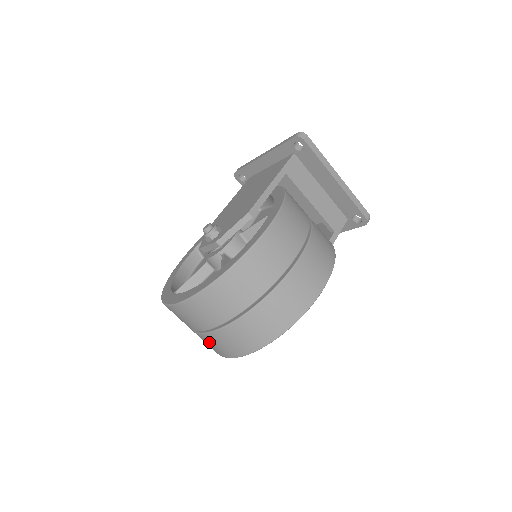
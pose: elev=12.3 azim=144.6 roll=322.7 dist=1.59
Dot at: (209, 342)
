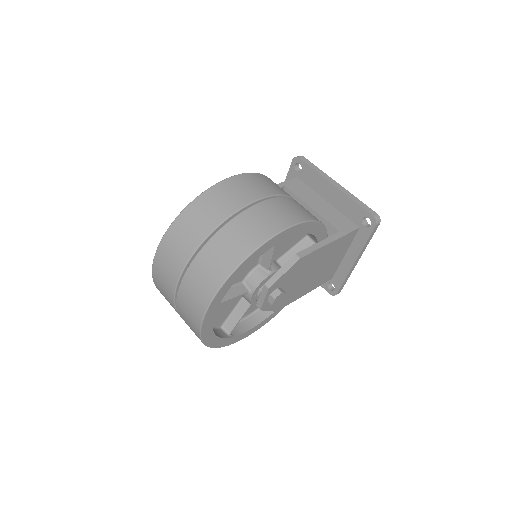
Dot at: (184, 309)
